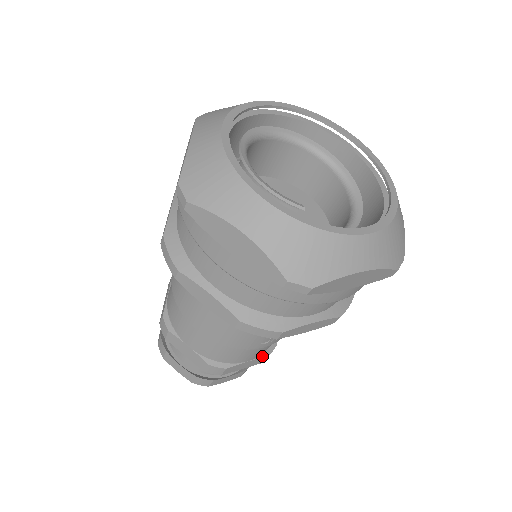
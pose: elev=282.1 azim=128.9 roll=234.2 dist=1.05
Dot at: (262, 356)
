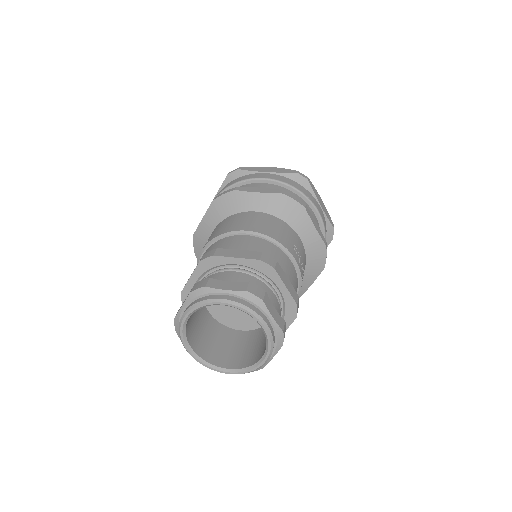
Dot at: (294, 291)
